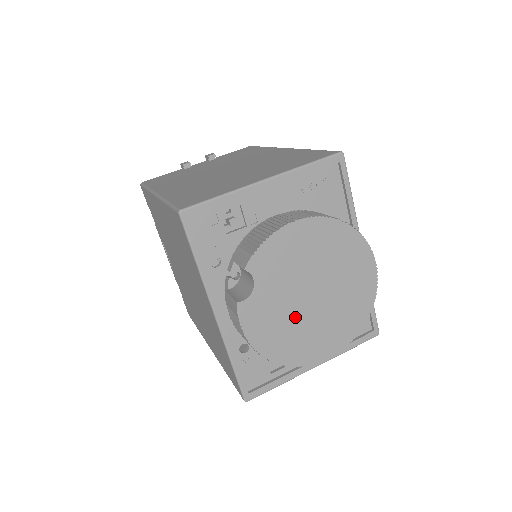
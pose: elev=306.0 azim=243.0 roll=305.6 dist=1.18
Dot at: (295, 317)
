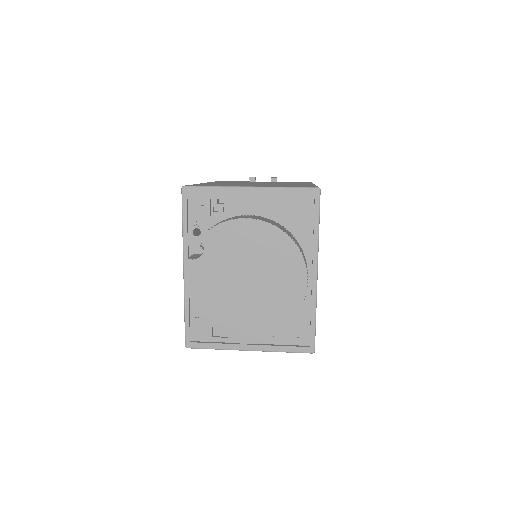
Dot at: (228, 291)
